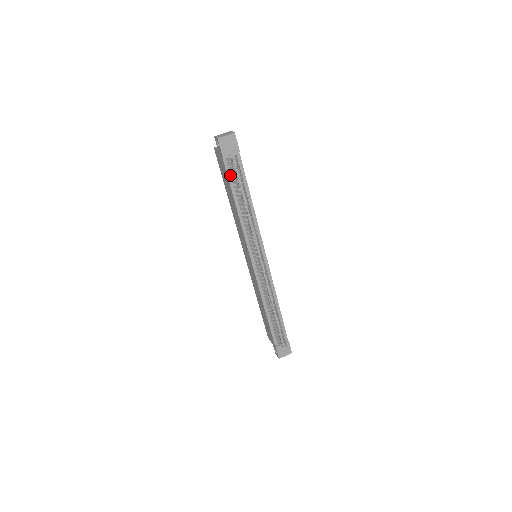
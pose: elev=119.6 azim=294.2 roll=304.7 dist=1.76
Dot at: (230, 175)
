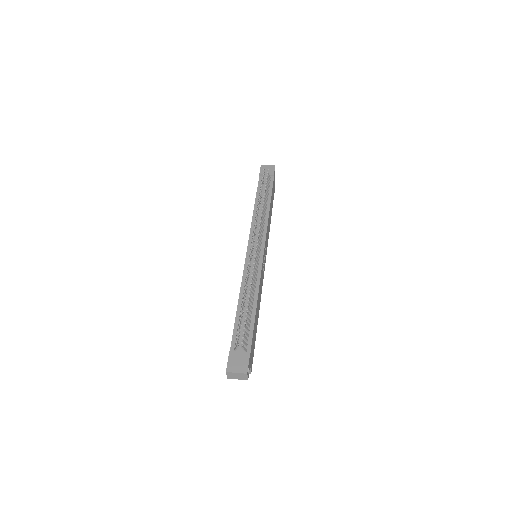
Dot at: (260, 187)
